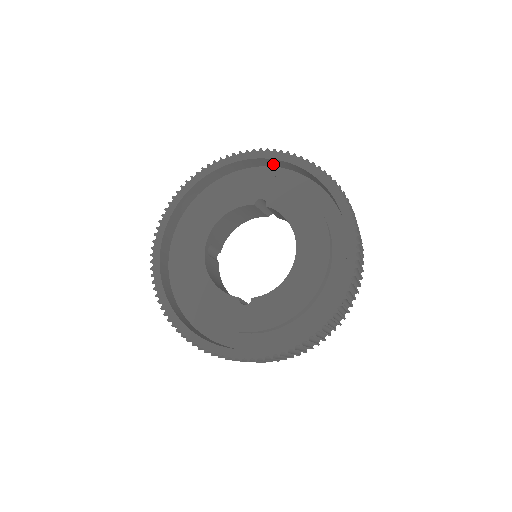
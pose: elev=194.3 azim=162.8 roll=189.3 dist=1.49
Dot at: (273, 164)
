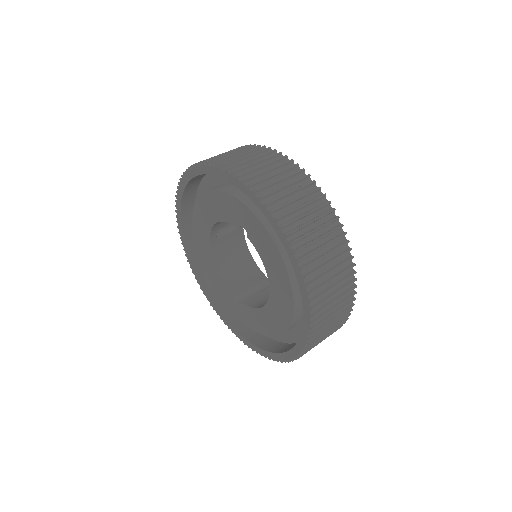
Dot at: occluded
